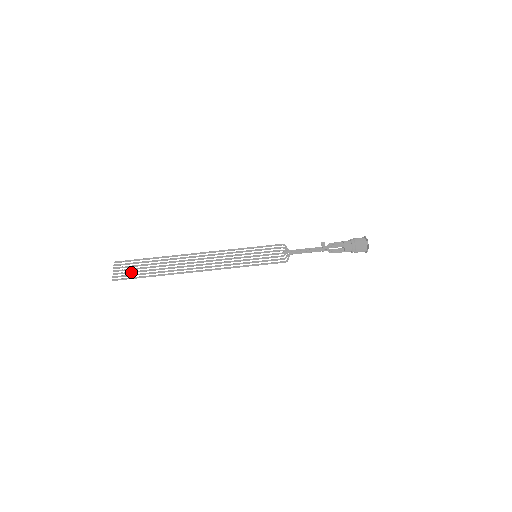
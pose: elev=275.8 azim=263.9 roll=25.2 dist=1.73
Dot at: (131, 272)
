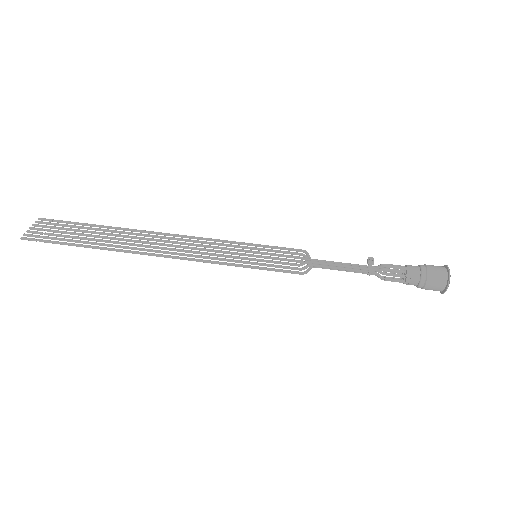
Dot at: (55, 234)
